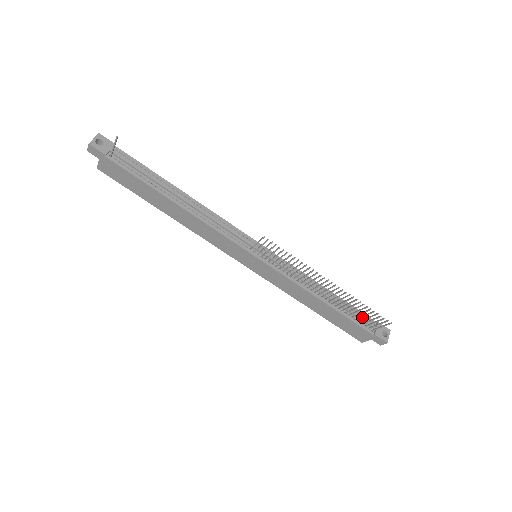
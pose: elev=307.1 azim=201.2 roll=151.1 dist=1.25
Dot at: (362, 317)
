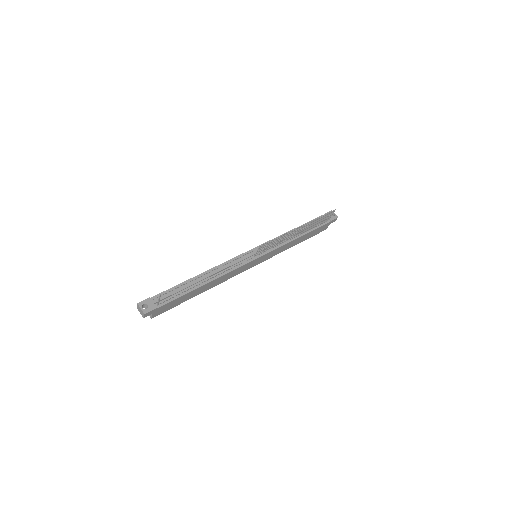
Dot at: occluded
